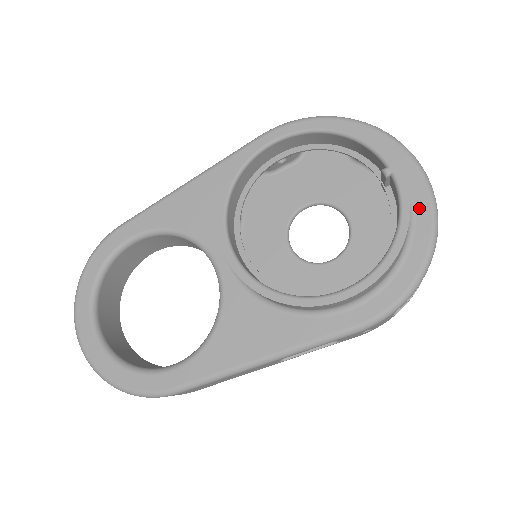
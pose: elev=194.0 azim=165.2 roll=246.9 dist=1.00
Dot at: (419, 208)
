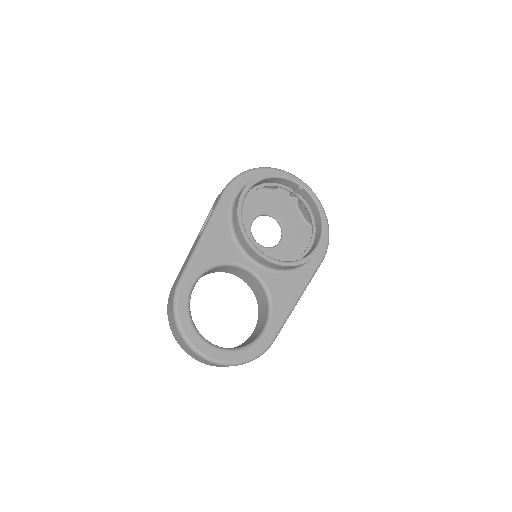
Dot at: occluded
